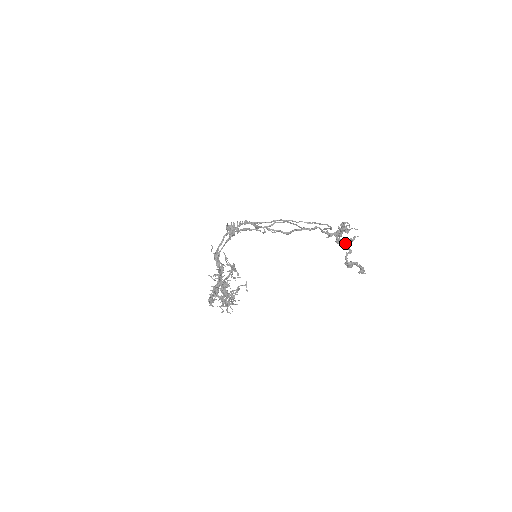
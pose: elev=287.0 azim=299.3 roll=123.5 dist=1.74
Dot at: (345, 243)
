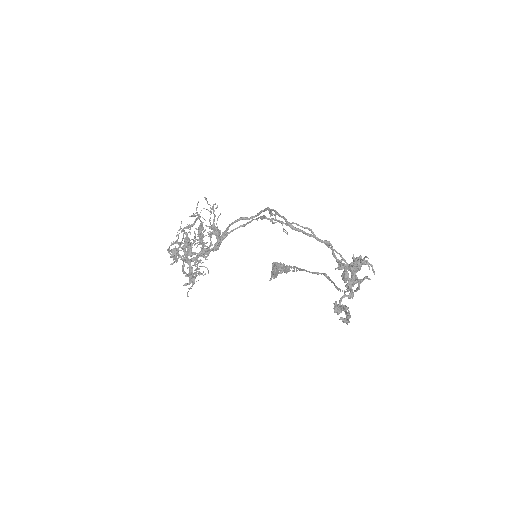
Dot at: (351, 281)
